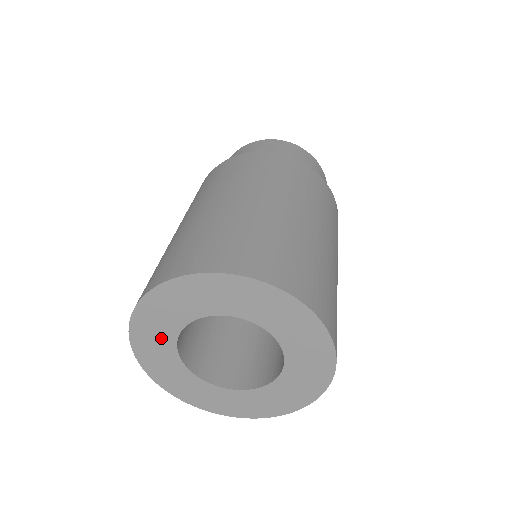
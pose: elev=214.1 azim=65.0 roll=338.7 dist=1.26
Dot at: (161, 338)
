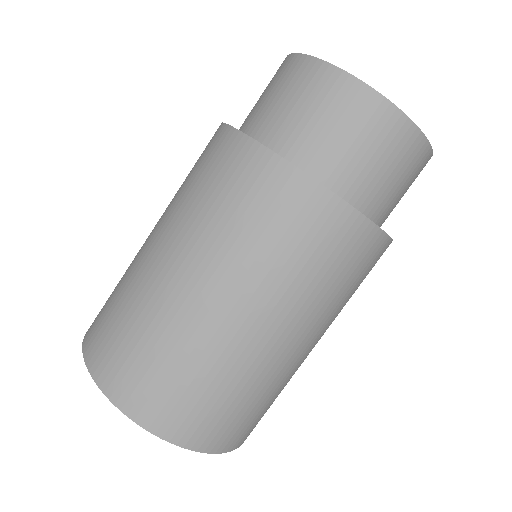
Dot at: occluded
